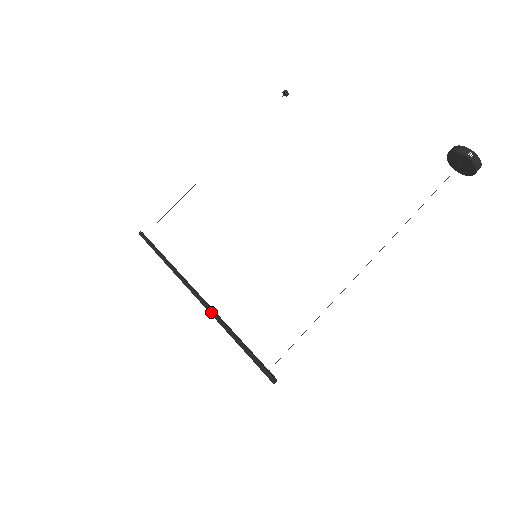
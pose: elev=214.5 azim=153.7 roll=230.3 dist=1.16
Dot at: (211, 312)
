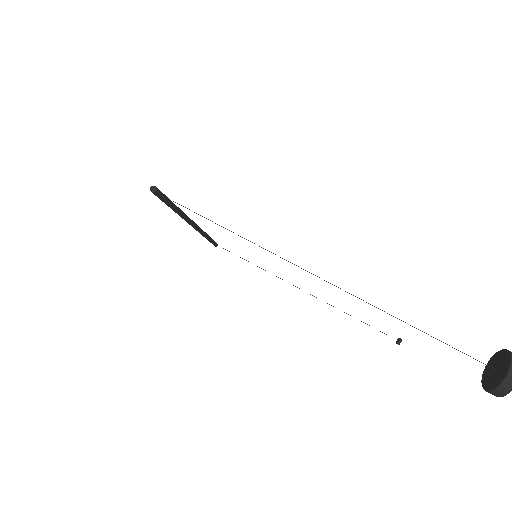
Dot at: (187, 216)
